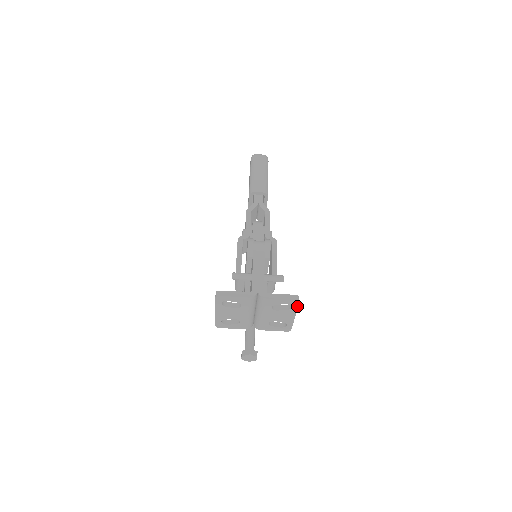
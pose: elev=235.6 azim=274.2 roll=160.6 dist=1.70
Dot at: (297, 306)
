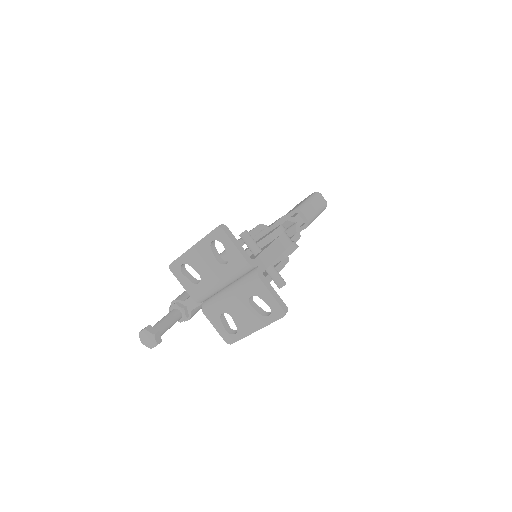
Dot at: (275, 319)
